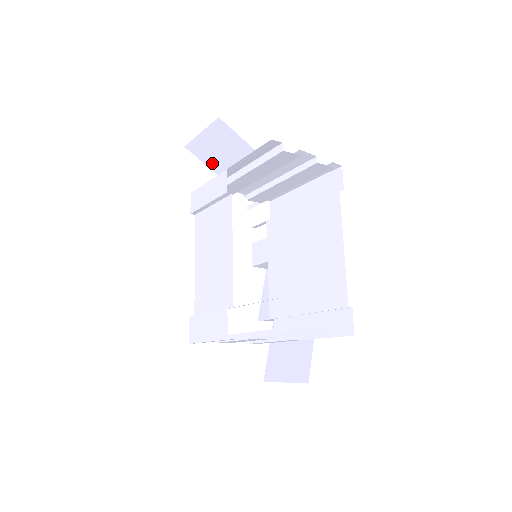
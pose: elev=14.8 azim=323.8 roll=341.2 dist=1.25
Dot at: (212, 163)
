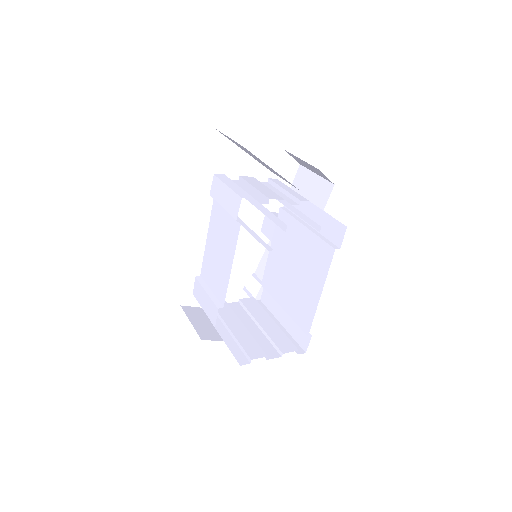
Dot at: occluded
